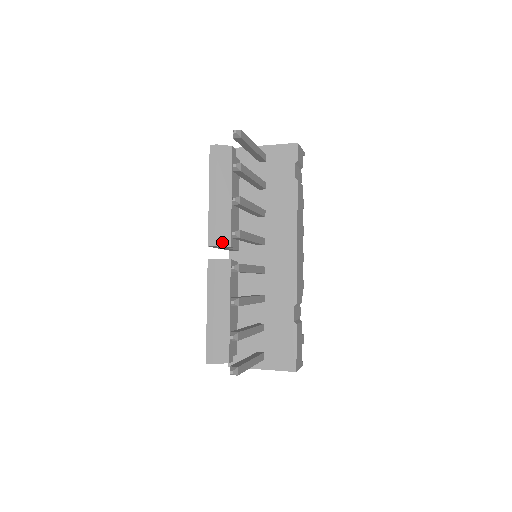
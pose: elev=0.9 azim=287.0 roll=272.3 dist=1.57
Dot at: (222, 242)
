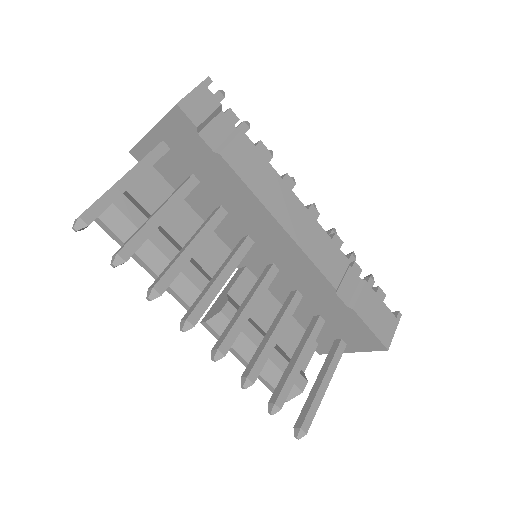
Dot at: occluded
